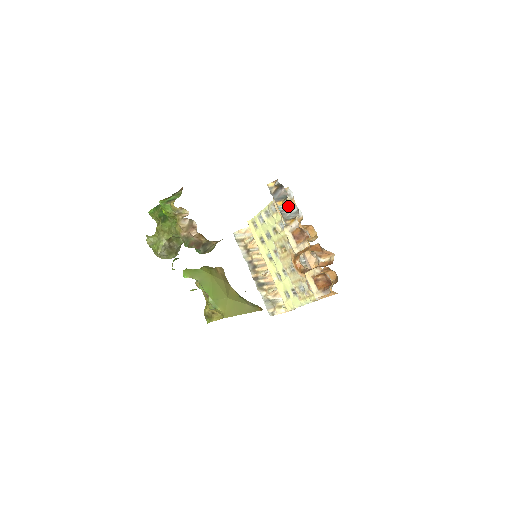
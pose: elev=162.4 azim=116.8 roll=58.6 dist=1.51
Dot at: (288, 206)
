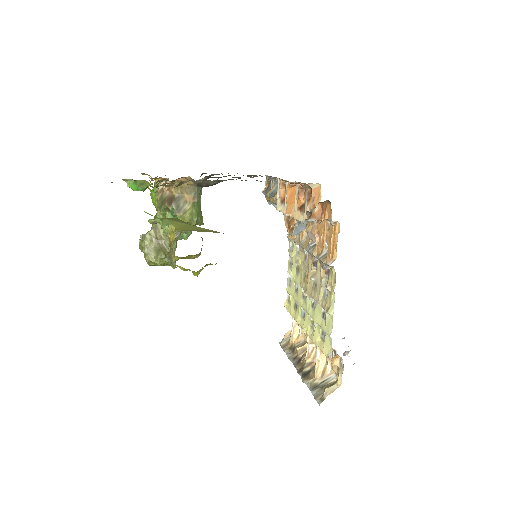
Dot at: (276, 187)
